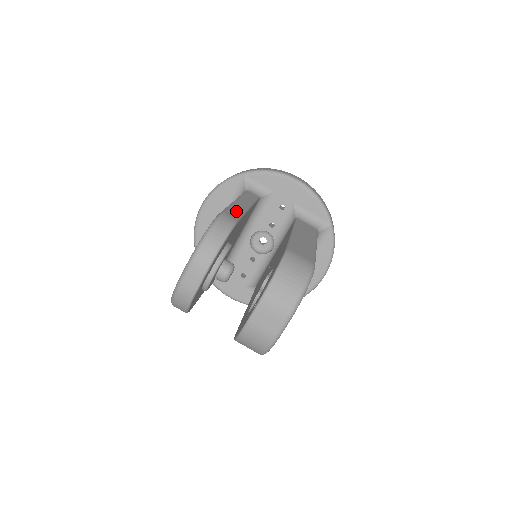
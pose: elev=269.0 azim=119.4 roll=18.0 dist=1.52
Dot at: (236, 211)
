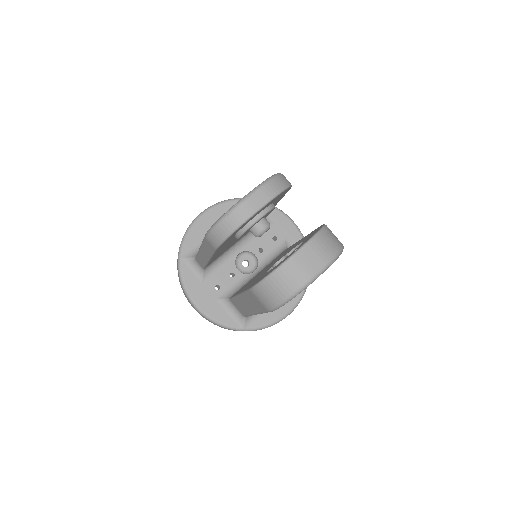
Dot at: occluded
